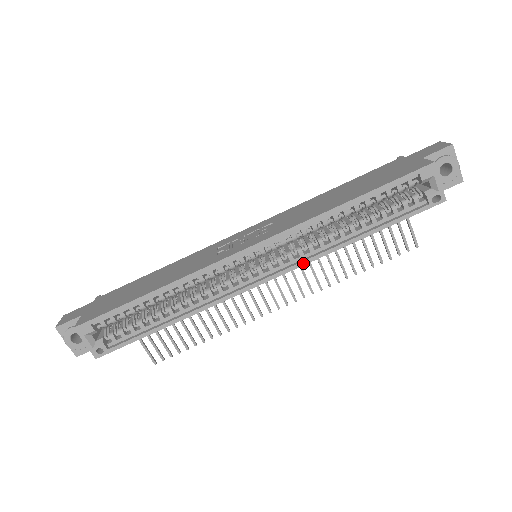
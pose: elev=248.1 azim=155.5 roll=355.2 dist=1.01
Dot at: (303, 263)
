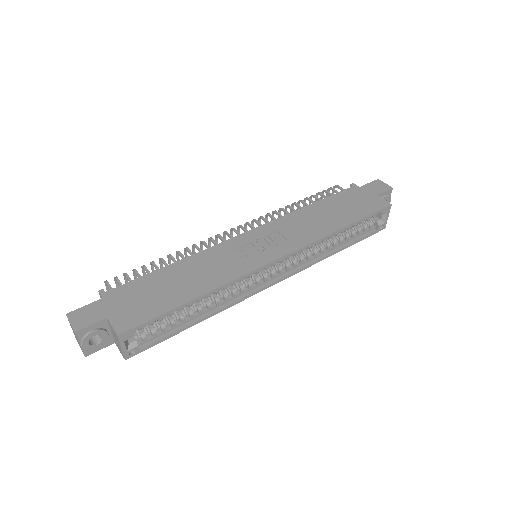
Dot at: (302, 269)
